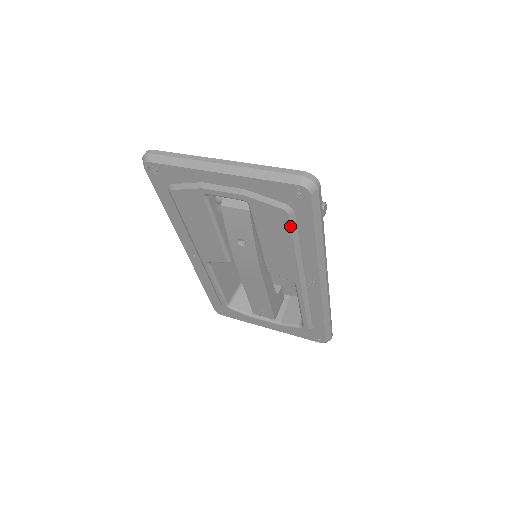
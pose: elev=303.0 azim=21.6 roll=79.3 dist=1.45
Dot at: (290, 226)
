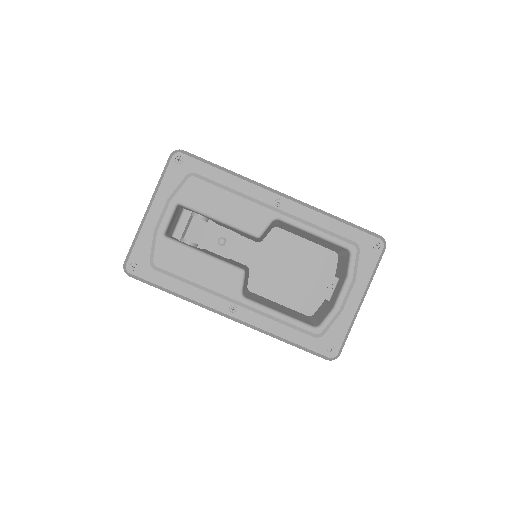
Dot at: (206, 182)
